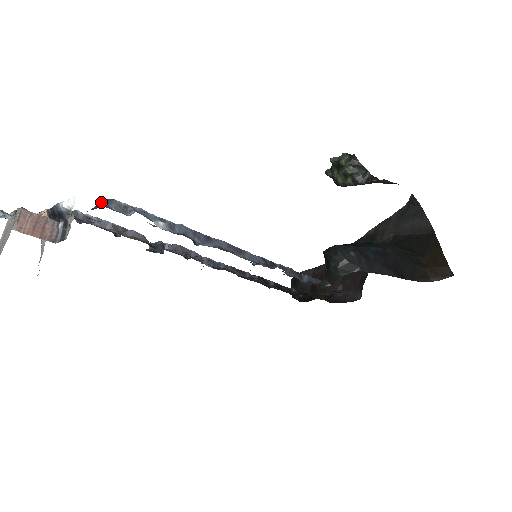
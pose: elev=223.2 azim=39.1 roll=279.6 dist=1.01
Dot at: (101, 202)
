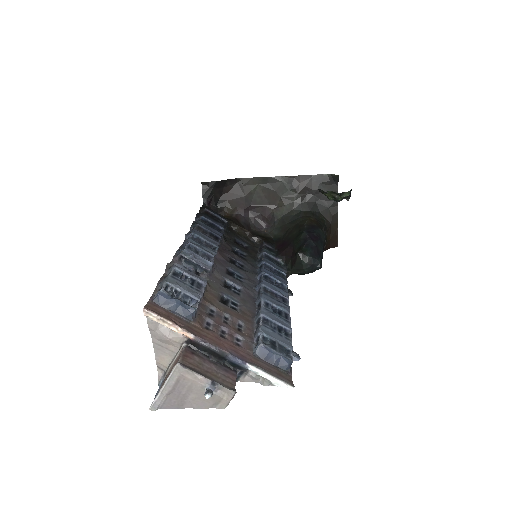
Dot at: (274, 354)
